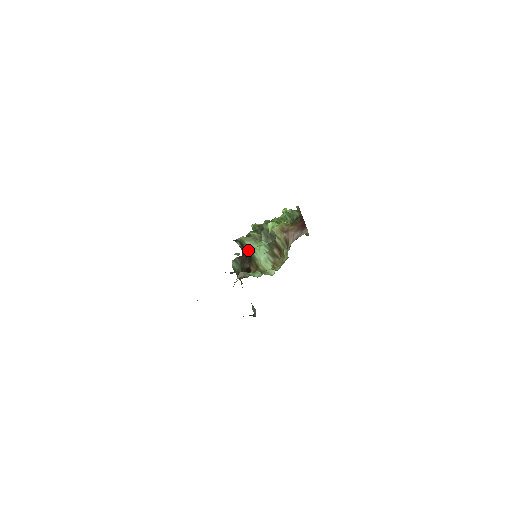
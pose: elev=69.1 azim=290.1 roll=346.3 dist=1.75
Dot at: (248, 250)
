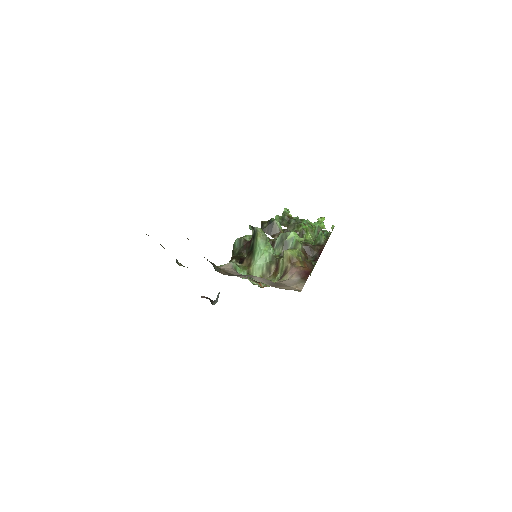
Dot at: (255, 245)
